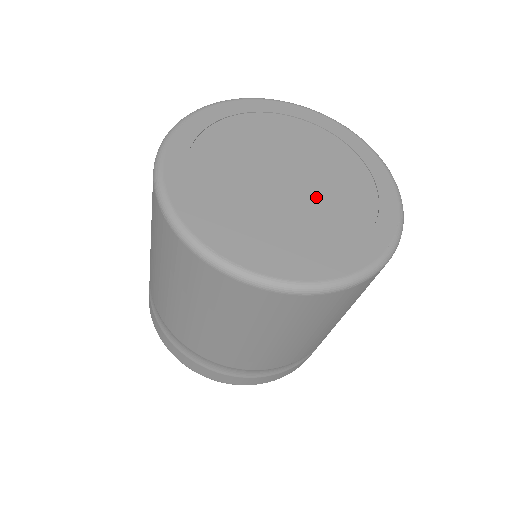
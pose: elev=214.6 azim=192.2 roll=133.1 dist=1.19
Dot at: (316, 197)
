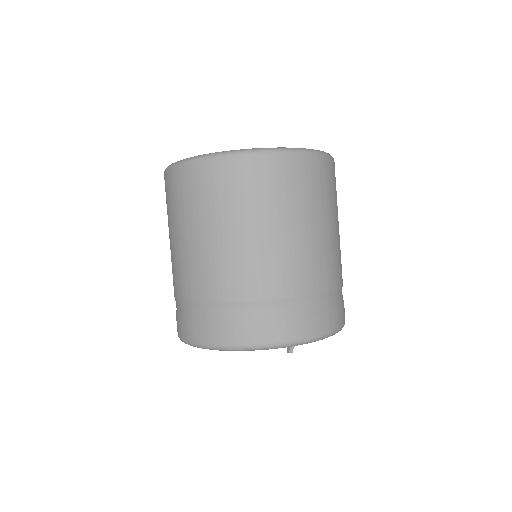
Dot at: occluded
